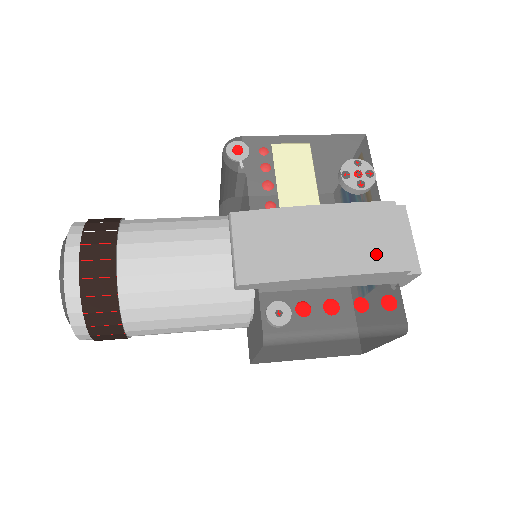
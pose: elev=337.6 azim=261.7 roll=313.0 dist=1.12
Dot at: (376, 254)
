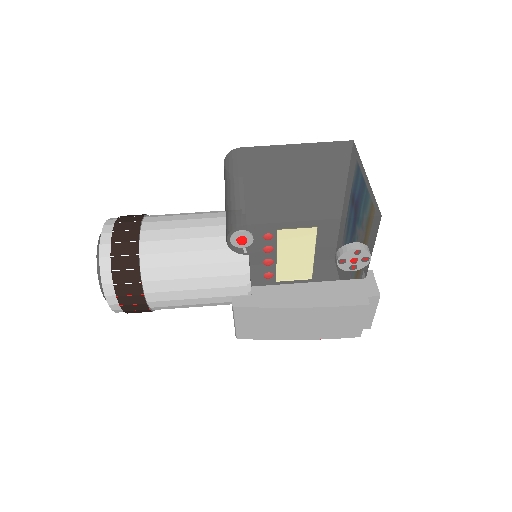
Dot at: (339, 331)
